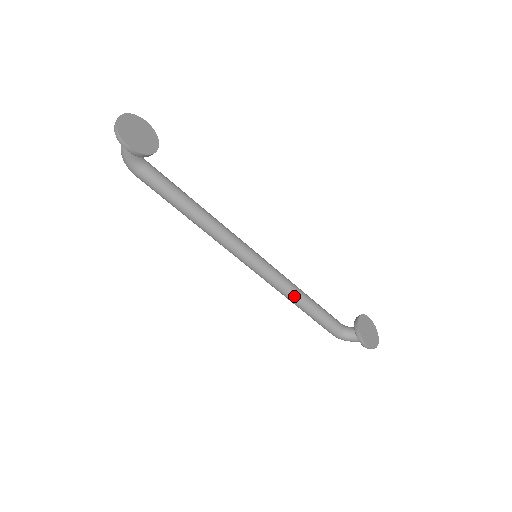
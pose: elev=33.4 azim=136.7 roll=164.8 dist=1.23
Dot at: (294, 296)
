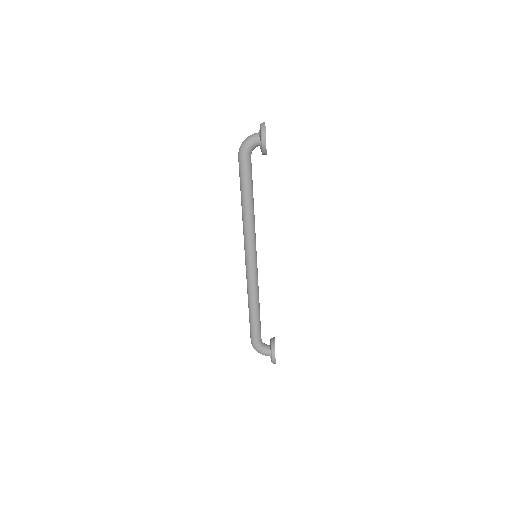
Dot at: (256, 298)
